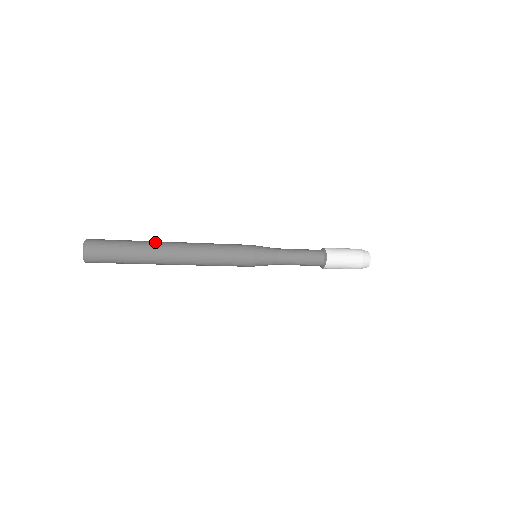
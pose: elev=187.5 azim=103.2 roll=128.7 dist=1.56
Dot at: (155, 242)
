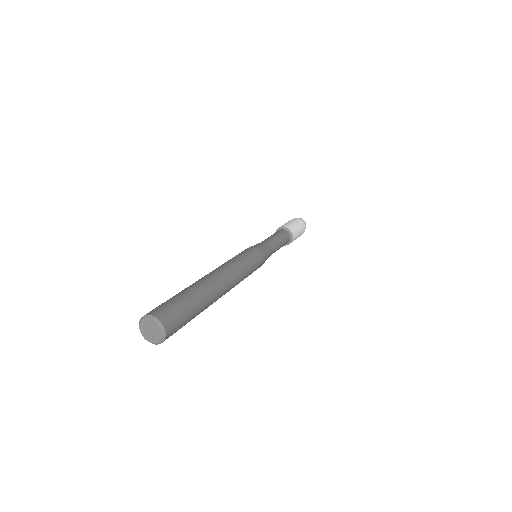
Dot at: (205, 283)
